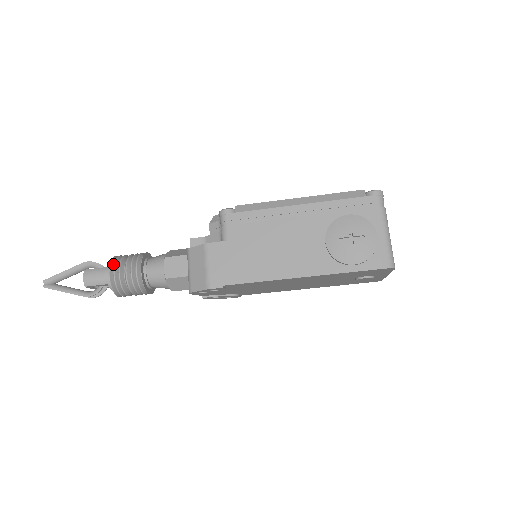
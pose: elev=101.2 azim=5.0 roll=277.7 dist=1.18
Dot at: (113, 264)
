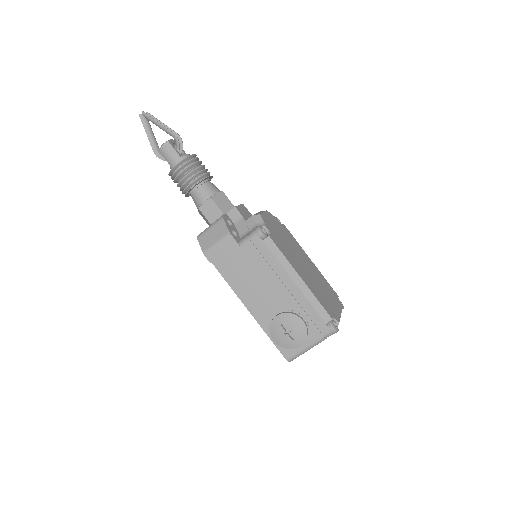
Dot at: (184, 161)
